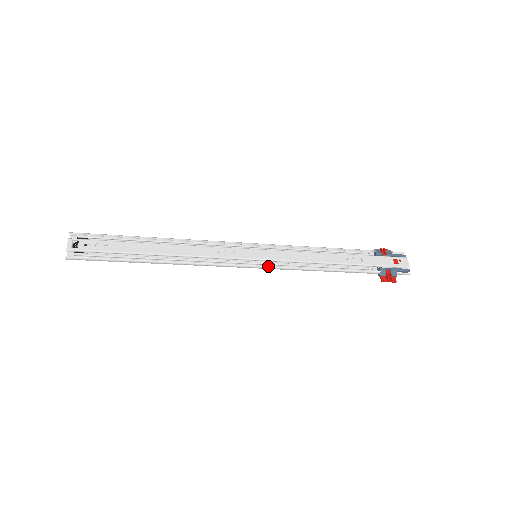
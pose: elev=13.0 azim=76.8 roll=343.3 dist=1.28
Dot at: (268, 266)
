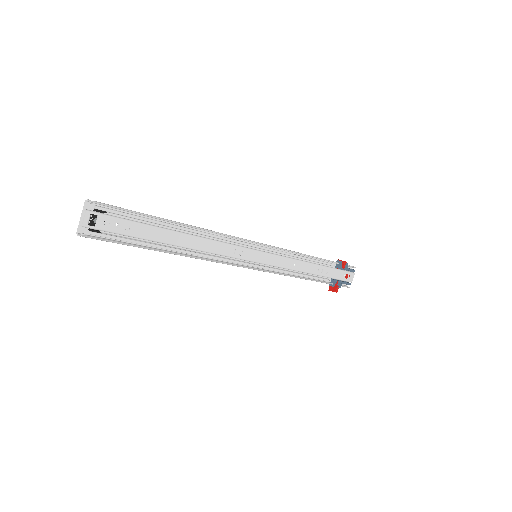
Dot at: (262, 270)
